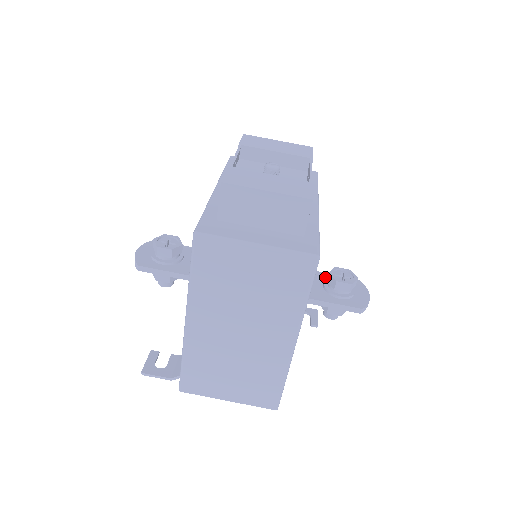
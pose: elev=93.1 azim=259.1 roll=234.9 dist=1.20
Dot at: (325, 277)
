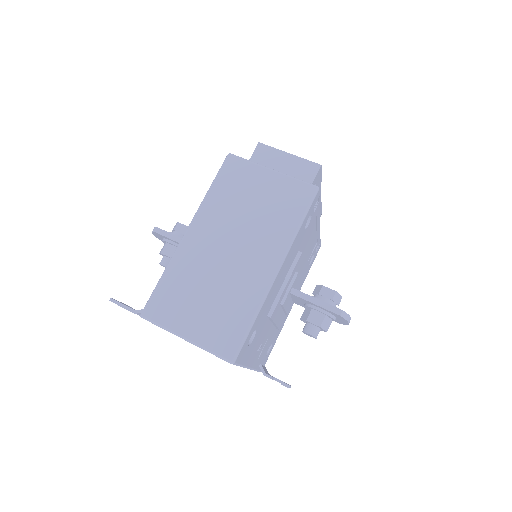
Dot at: occluded
